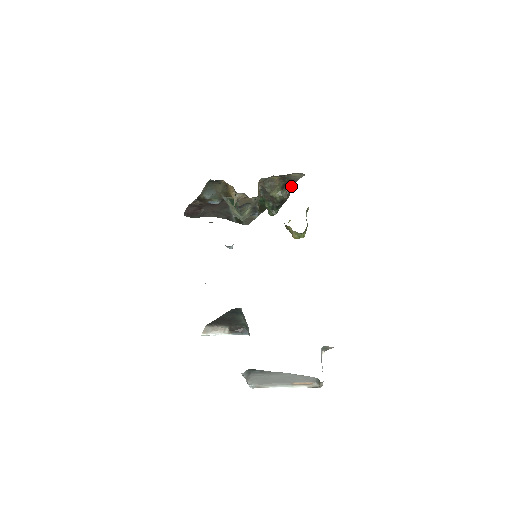
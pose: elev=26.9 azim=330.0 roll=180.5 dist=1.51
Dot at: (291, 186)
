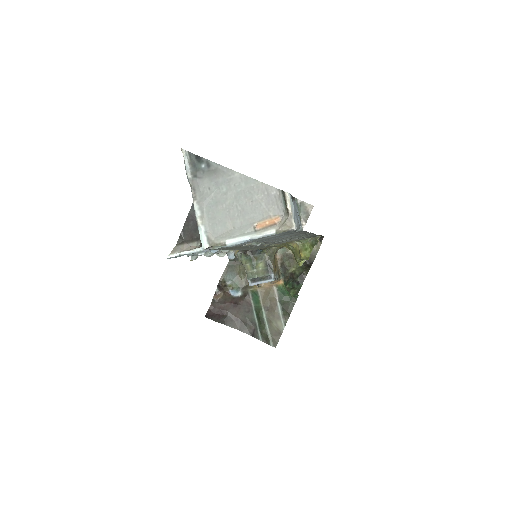
Dot at: (311, 265)
